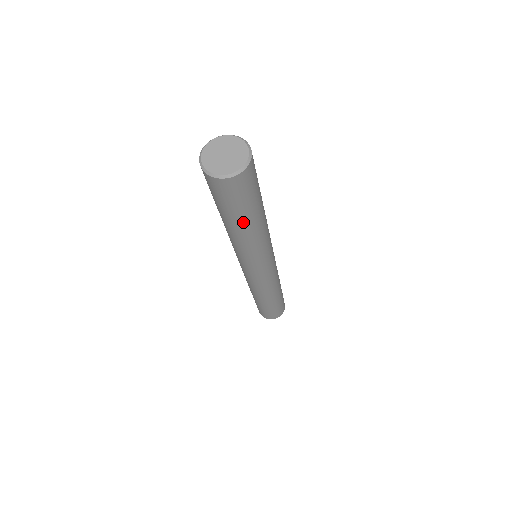
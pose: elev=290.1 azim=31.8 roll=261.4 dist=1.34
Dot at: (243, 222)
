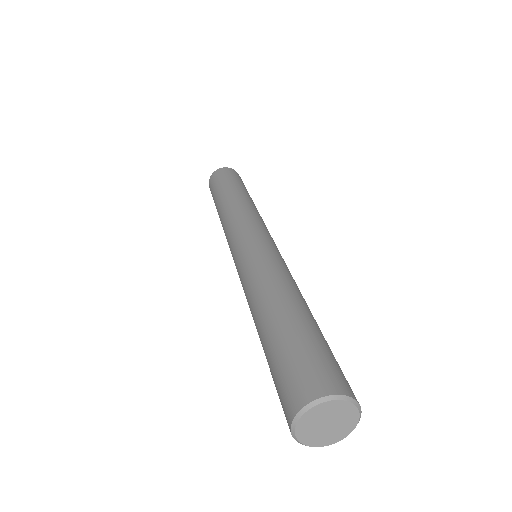
Dot at: occluded
